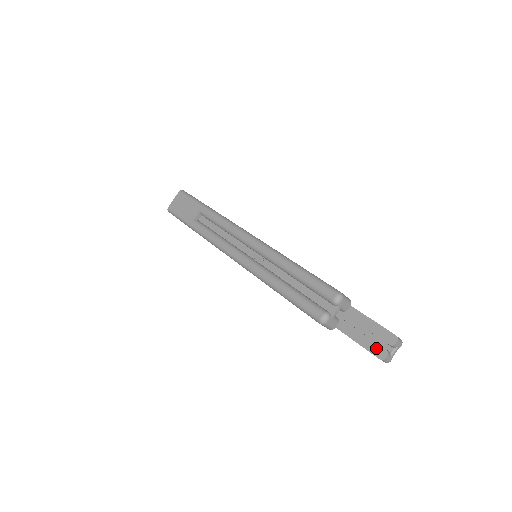
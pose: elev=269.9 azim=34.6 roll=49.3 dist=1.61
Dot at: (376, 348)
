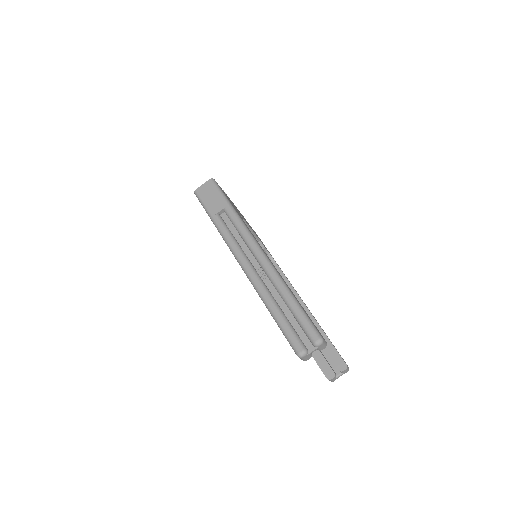
Dot at: (327, 368)
